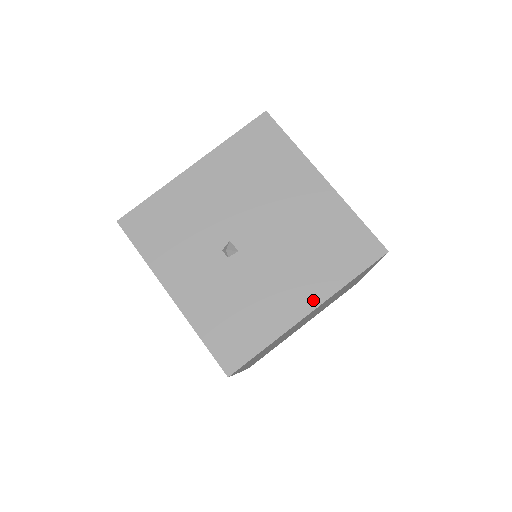
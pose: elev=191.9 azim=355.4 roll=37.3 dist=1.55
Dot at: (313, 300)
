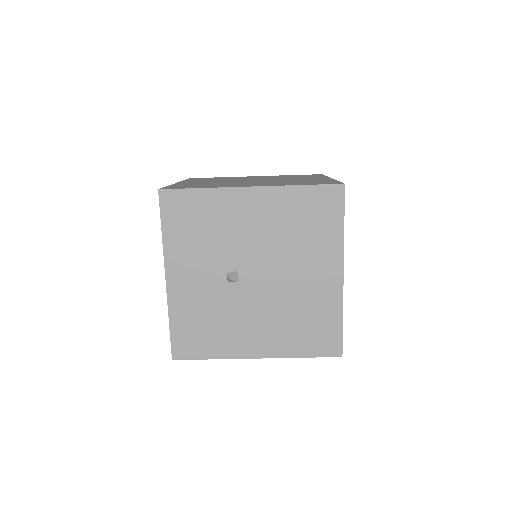
Dot at: (266, 352)
